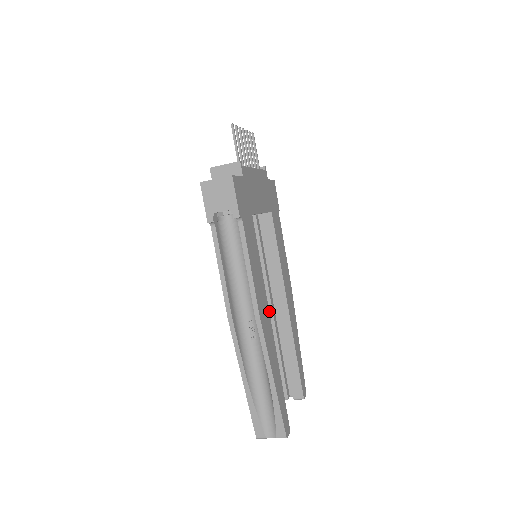
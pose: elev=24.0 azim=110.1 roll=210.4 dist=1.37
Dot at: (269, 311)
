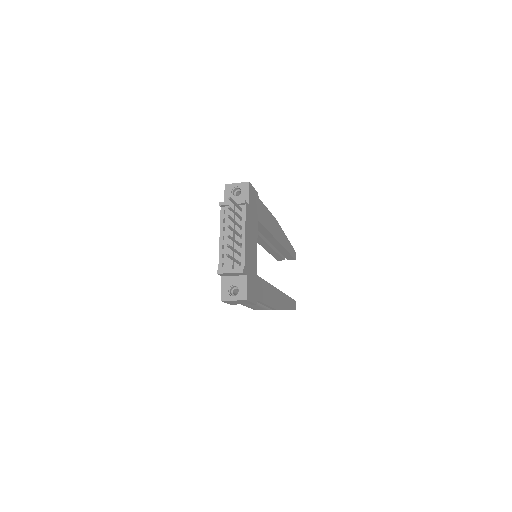
Dot at: (265, 244)
